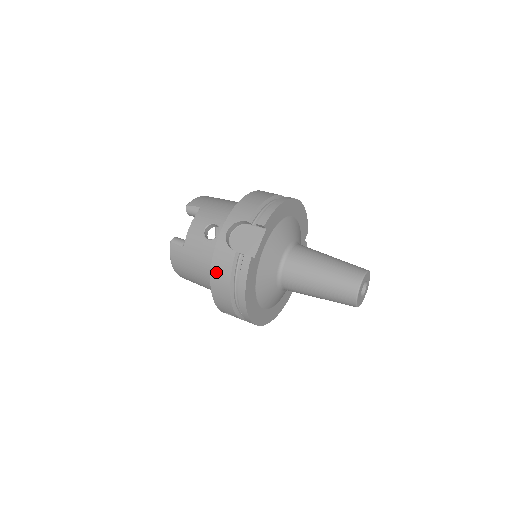
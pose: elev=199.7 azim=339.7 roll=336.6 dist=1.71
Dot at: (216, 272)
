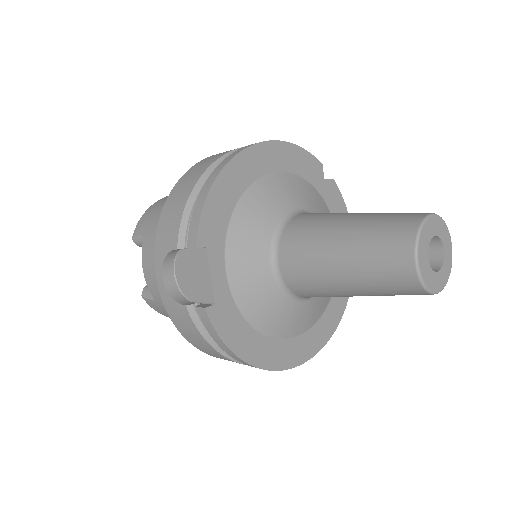
Dot at: (189, 337)
